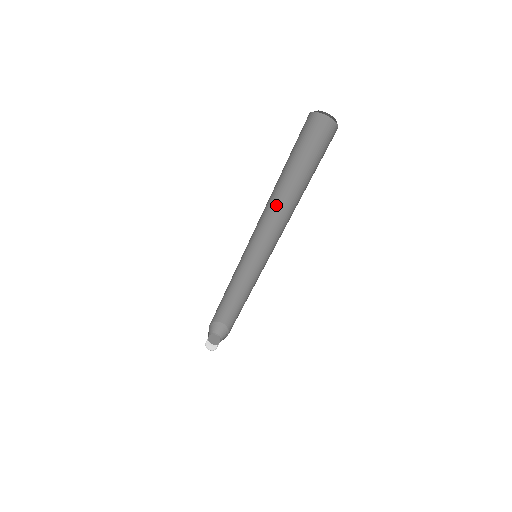
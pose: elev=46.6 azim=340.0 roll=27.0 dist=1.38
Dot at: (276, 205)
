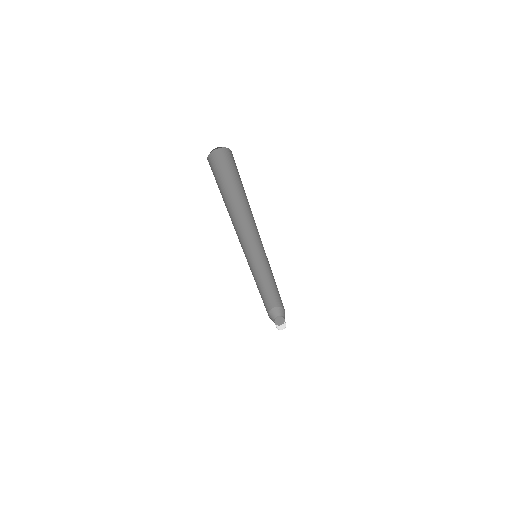
Dot at: (242, 217)
